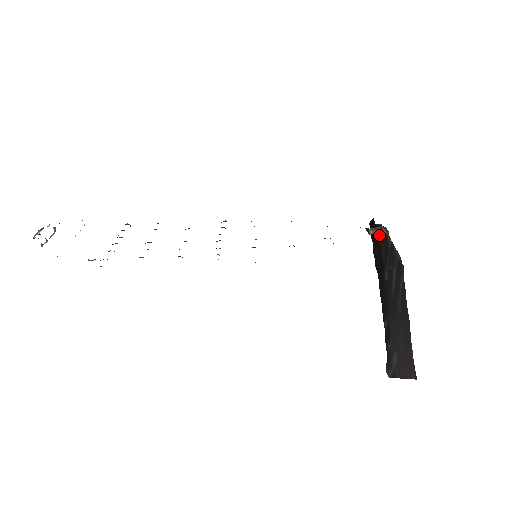
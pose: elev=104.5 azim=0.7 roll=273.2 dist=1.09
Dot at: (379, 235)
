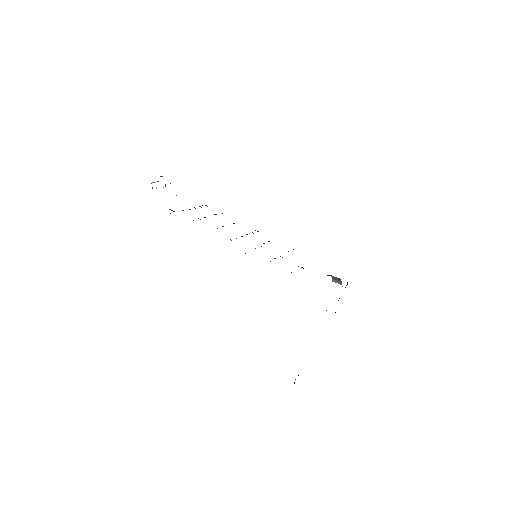
Dot at: occluded
